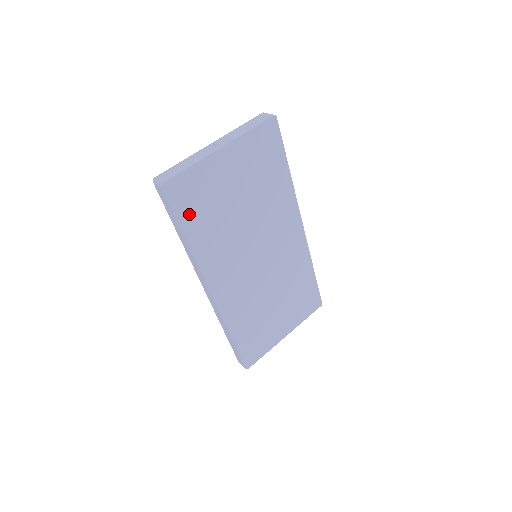
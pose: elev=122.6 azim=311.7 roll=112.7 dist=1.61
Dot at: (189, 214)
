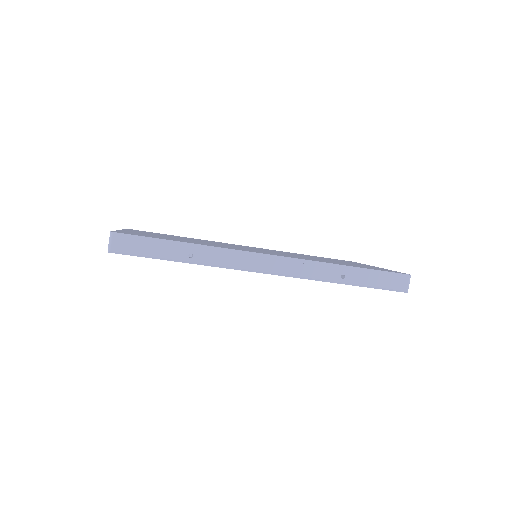
Dot at: occluded
